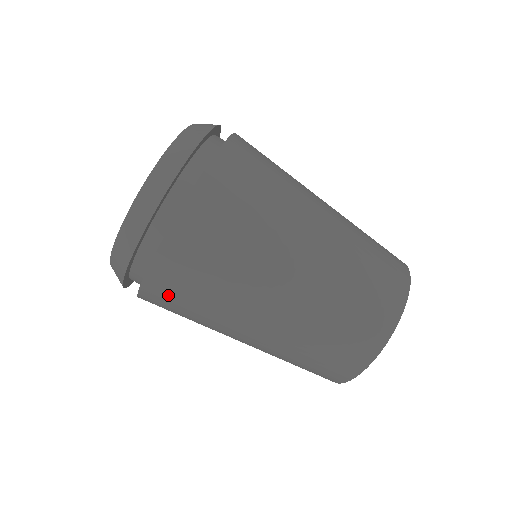
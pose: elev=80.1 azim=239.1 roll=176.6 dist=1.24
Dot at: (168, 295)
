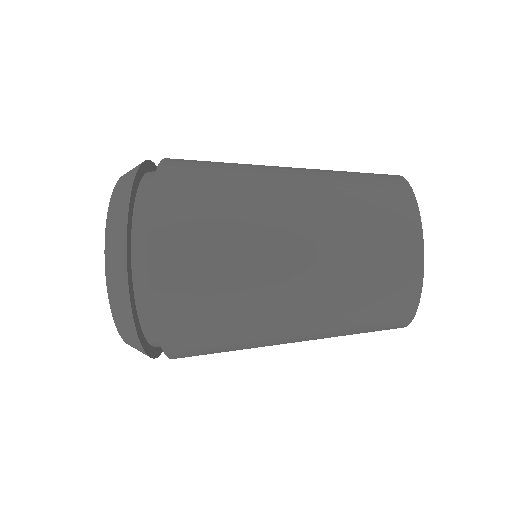
Dot at: (186, 311)
